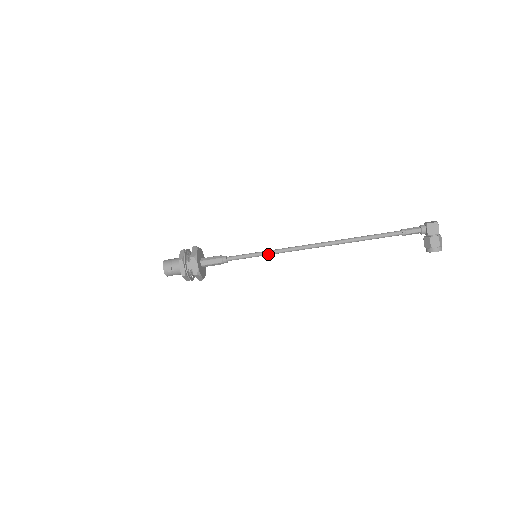
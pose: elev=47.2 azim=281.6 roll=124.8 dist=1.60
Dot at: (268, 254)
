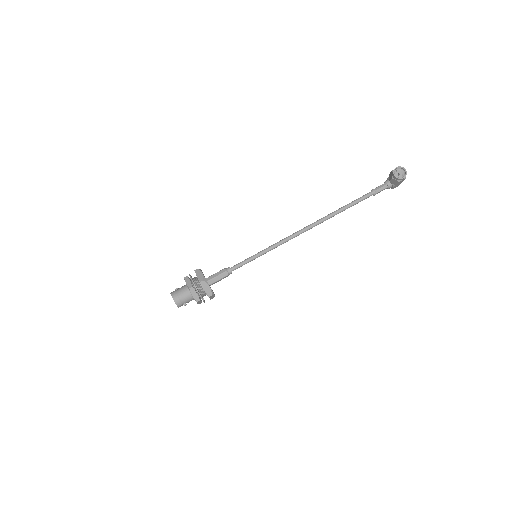
Dot at: (266, 249)
